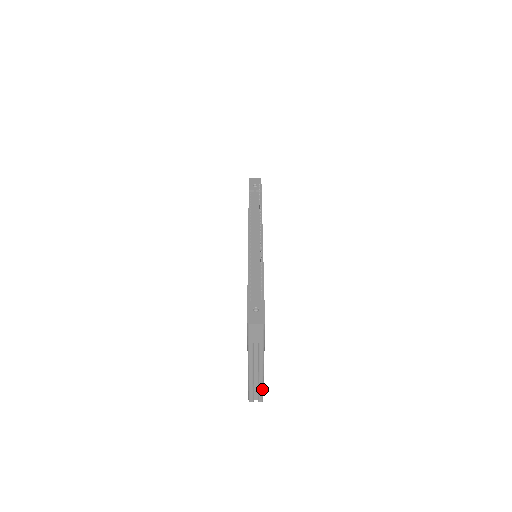
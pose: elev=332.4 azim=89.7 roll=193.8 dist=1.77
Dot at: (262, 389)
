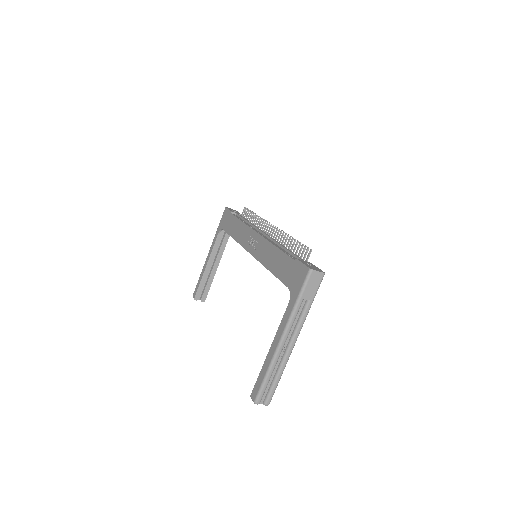
Dot at: (278, 381)
